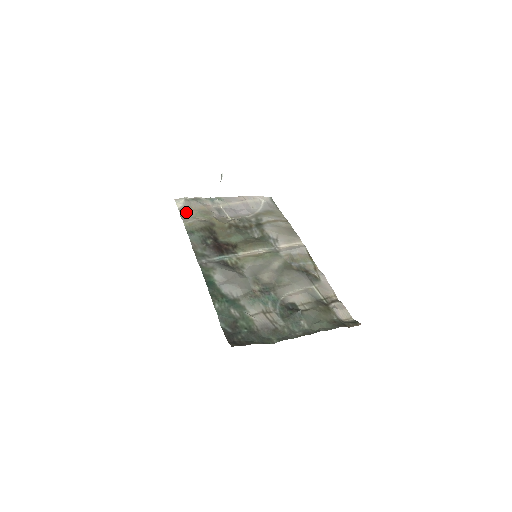
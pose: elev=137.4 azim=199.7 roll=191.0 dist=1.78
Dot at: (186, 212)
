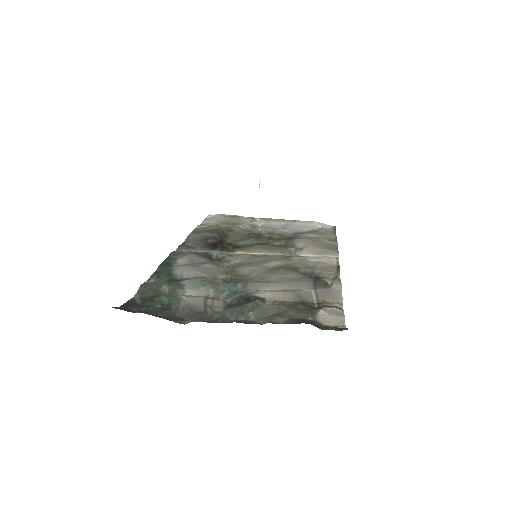
Dot at: (211, 221)
